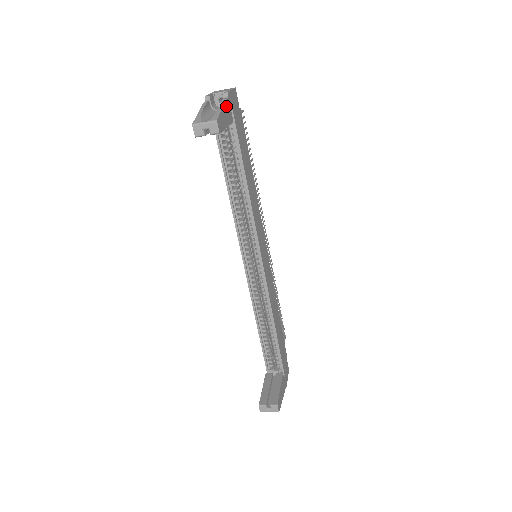
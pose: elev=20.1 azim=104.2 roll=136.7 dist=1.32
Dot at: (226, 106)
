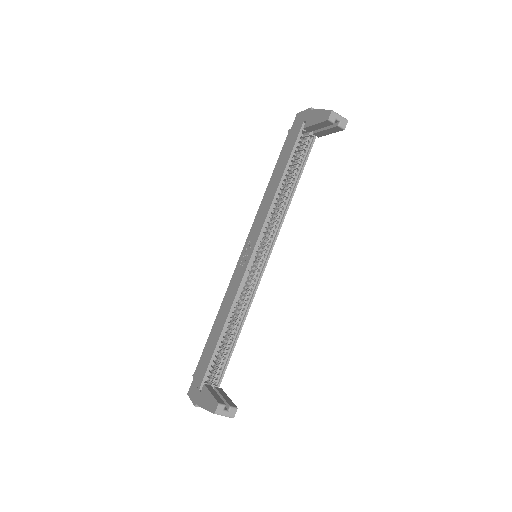
Dot at: occluded
